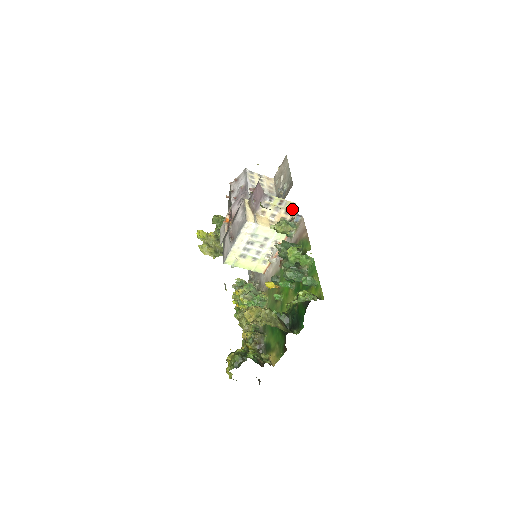
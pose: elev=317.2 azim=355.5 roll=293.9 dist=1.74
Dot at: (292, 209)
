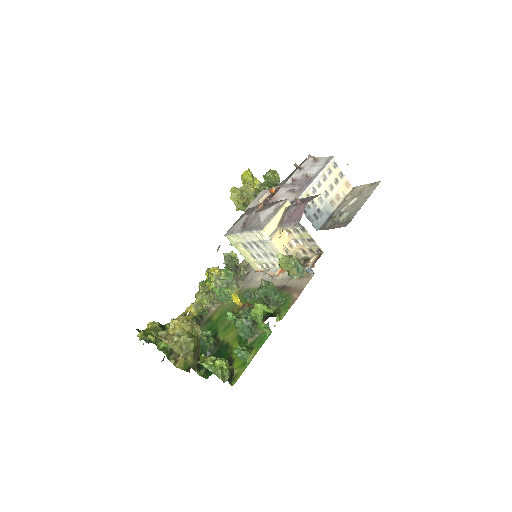
Dot at: (317, 254)
